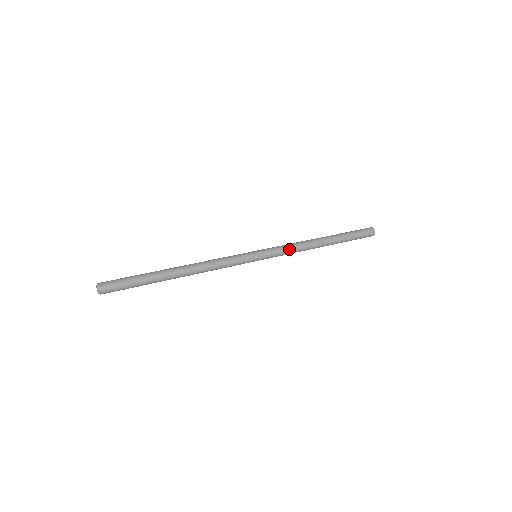
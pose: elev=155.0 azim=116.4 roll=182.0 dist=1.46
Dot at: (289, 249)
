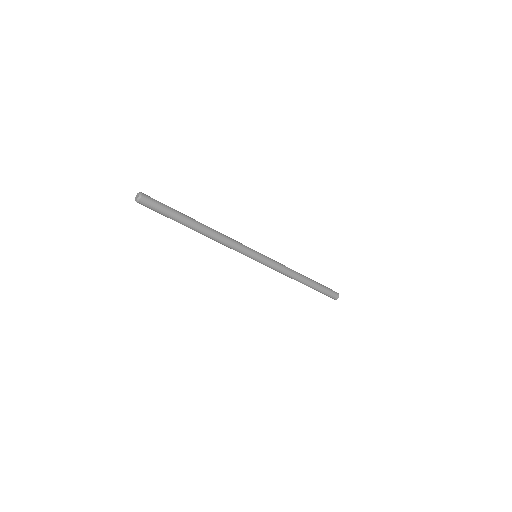
Dot at: (281, 266)
